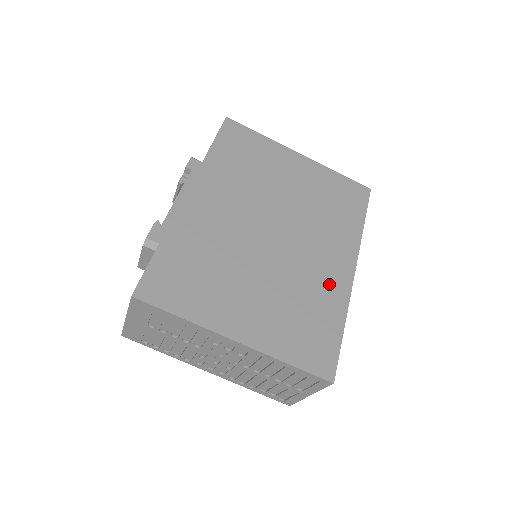
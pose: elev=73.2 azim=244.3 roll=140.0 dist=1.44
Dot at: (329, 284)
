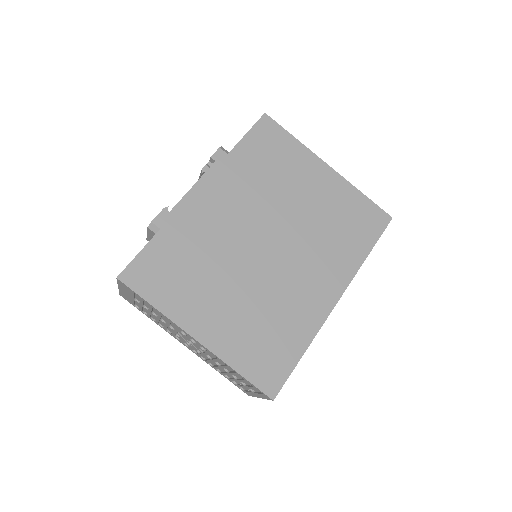
Dot at: (306, 307)
